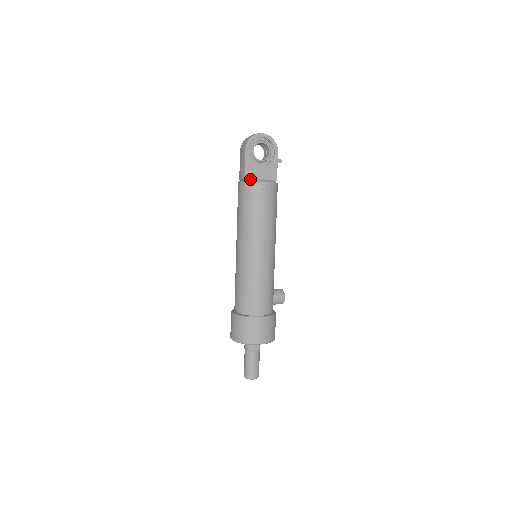
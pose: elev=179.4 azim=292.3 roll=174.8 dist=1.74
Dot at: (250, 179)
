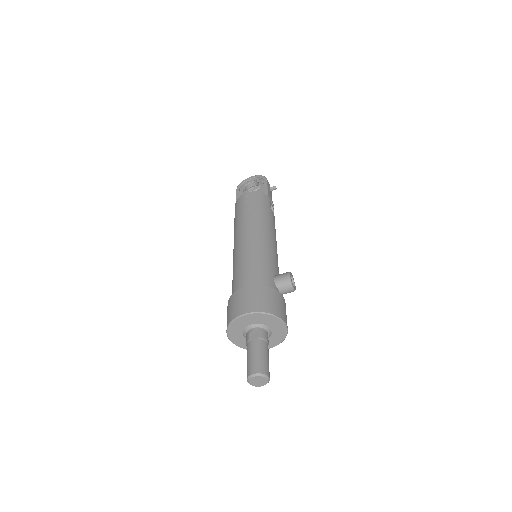
Dot at: occluded
